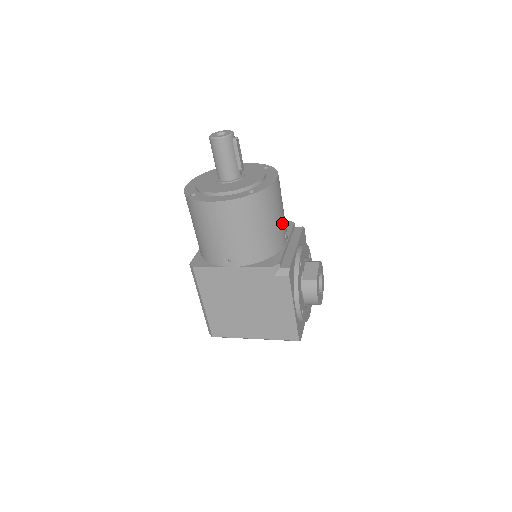
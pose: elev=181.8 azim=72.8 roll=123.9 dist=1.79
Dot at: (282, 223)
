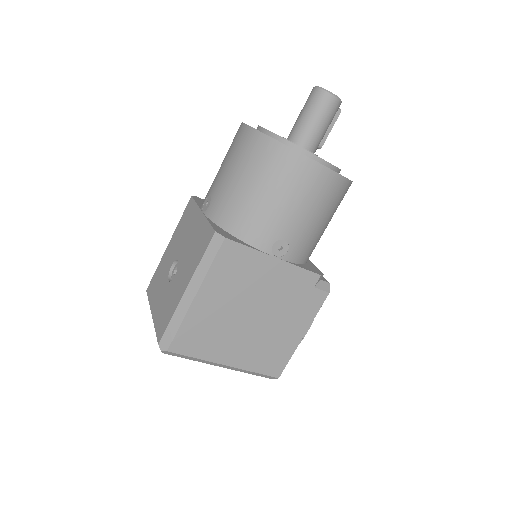
Dot at: occluded
